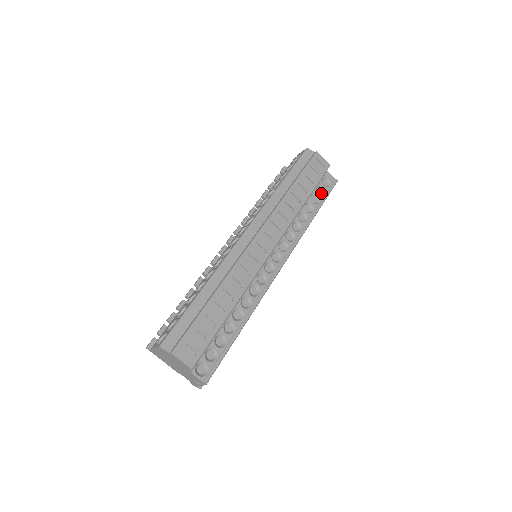
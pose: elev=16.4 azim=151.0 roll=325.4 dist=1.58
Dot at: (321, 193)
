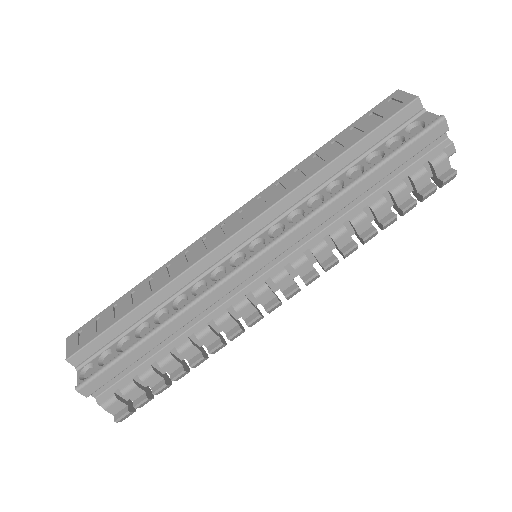
Dot at: occluded
